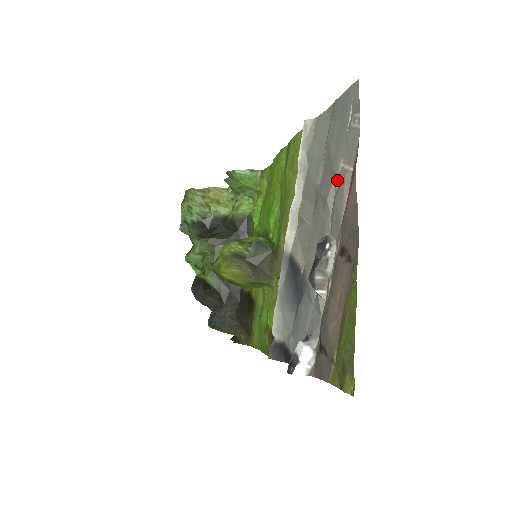
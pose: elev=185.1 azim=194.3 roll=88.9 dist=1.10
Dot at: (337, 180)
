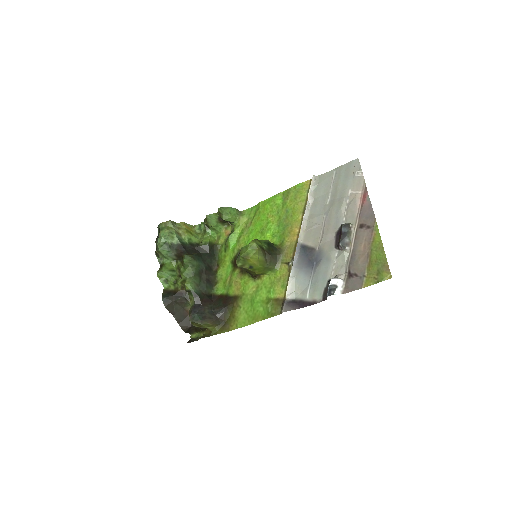
Dot at: (348, 198)
